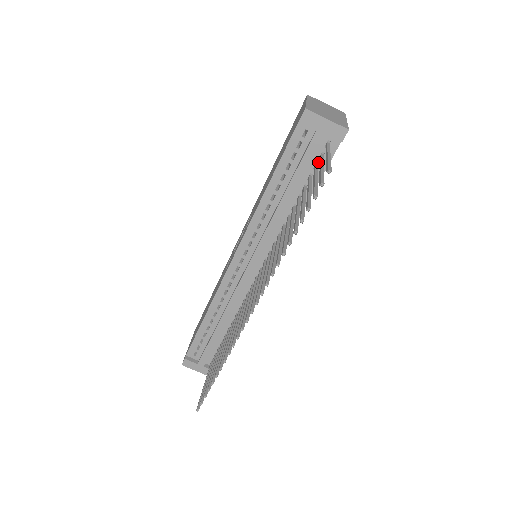
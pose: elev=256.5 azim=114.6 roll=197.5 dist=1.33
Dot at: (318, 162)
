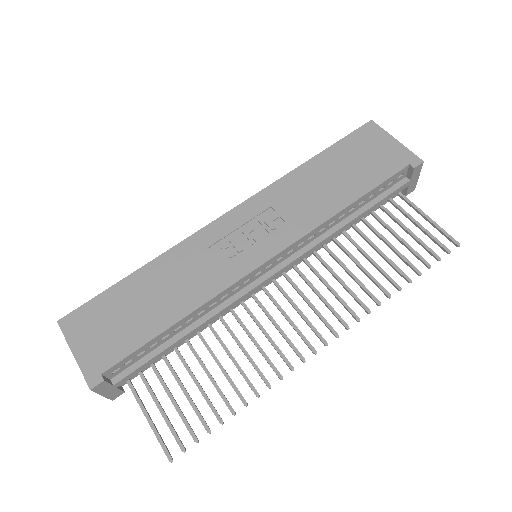
Dot at: occluded
